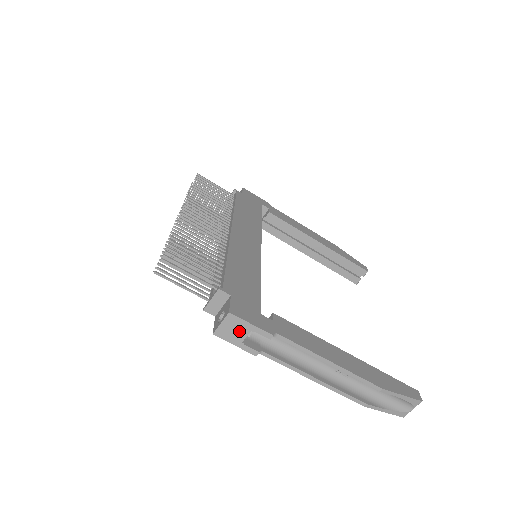
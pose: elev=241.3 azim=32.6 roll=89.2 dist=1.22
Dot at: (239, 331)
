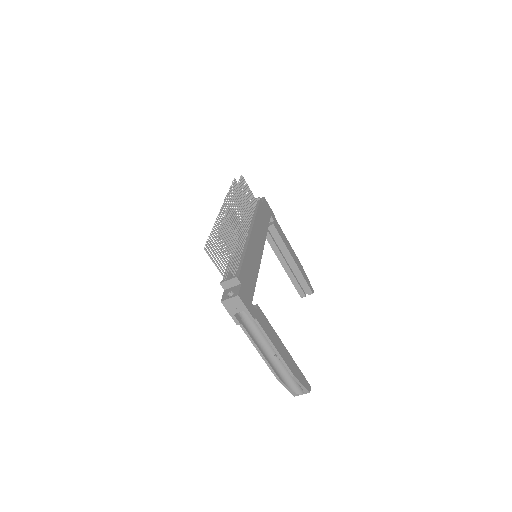
Dot at: (237, 307)
